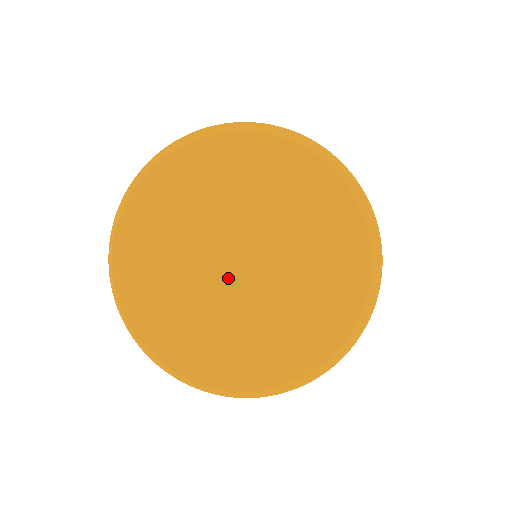
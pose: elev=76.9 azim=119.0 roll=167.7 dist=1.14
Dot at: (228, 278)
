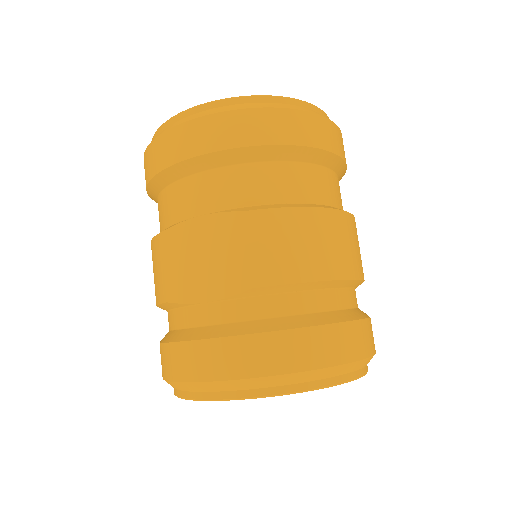
Dot at: occluded
